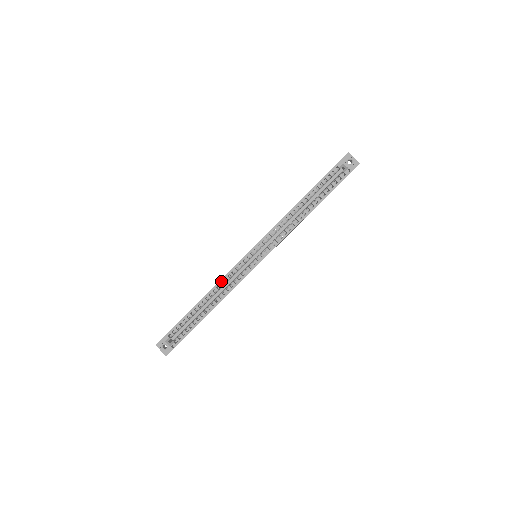
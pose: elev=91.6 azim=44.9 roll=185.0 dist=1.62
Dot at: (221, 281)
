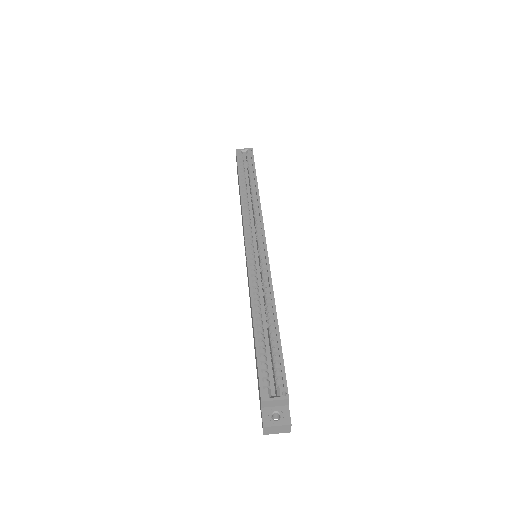
Dot at: (251, 284)
